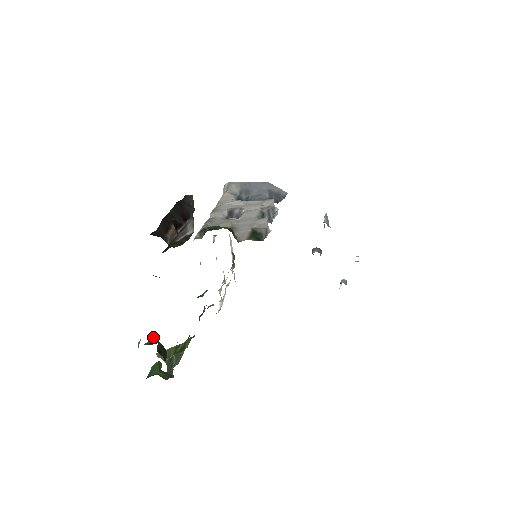
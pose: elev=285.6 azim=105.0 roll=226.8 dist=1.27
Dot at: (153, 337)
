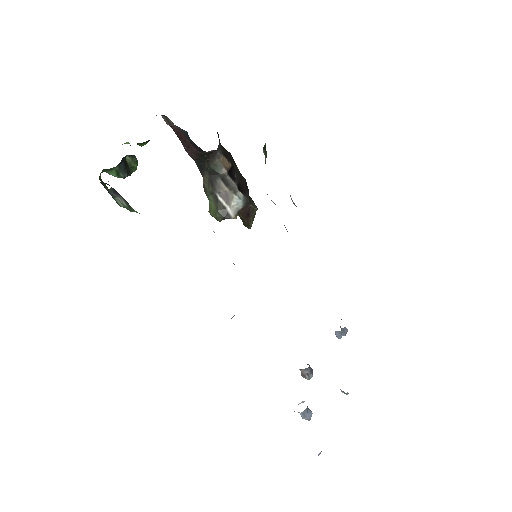
Dot at: (136, 160)
